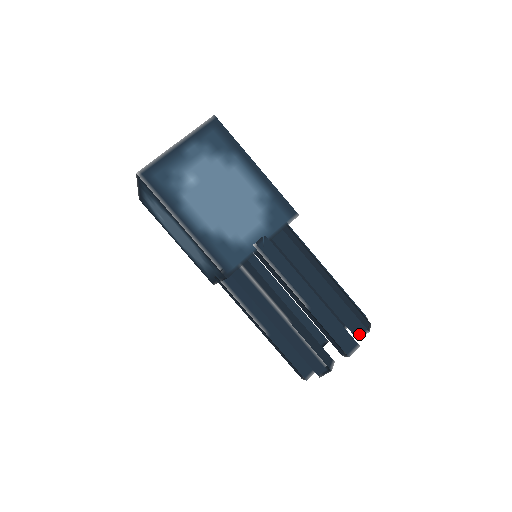
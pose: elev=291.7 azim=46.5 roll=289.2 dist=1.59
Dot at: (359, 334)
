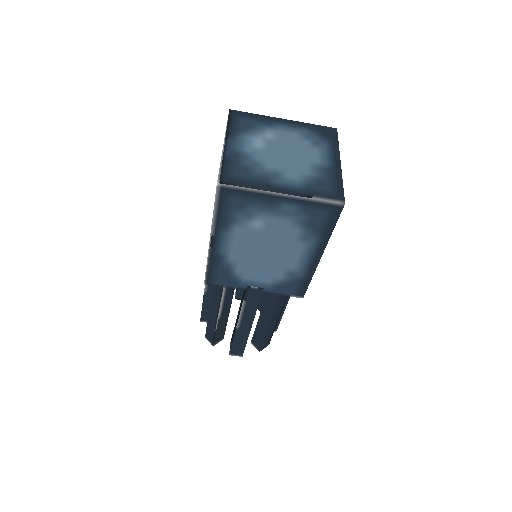
Dot at: (254, 345)
